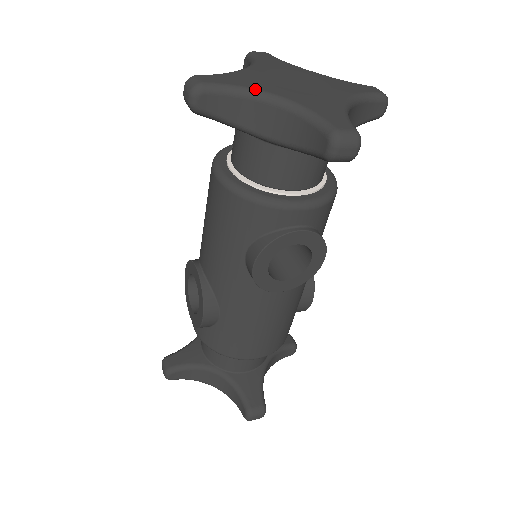
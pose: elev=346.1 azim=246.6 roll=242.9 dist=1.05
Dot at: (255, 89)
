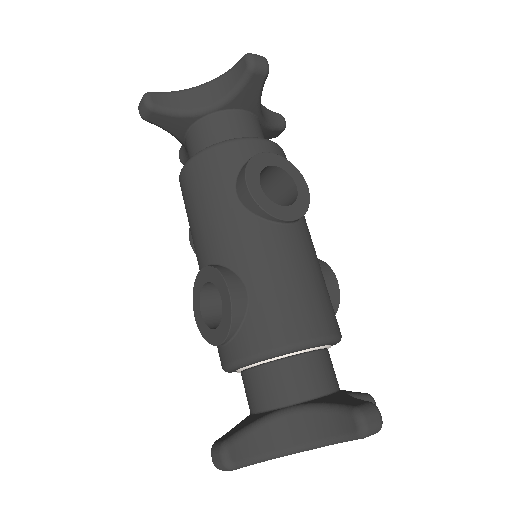
Dot at: (187, 89)
